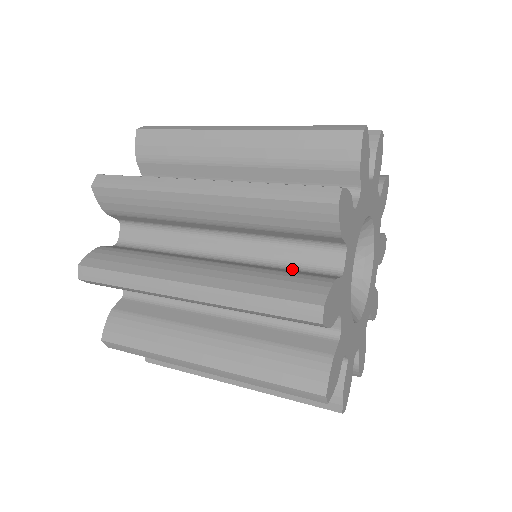
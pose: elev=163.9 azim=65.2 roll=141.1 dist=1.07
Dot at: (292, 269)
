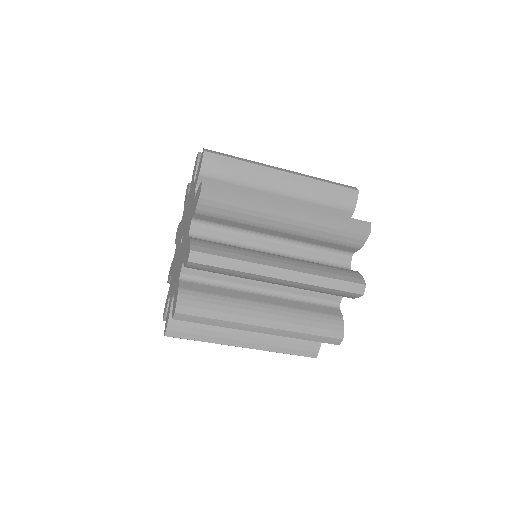
Dot at: occluded
